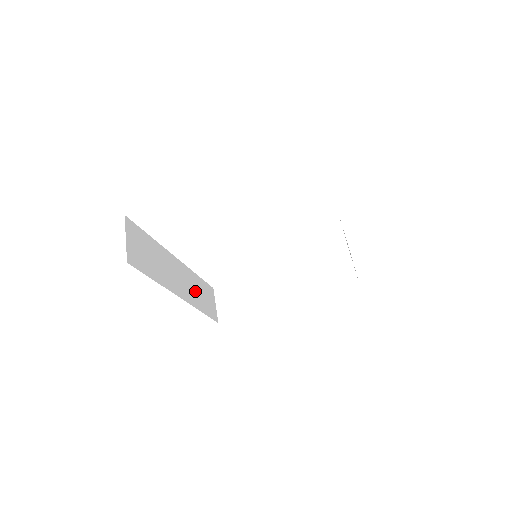
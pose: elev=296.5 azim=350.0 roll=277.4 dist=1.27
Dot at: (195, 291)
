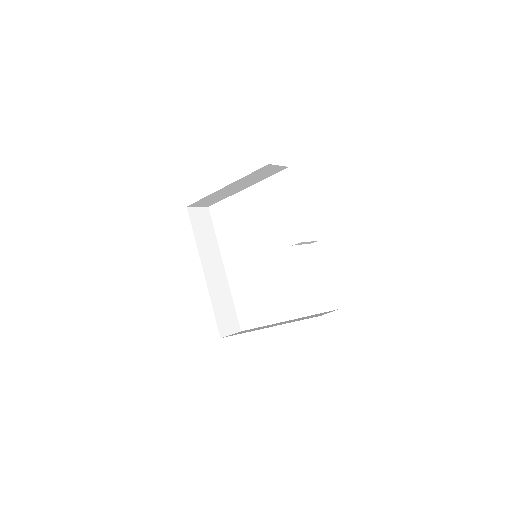
Dot at: (220, 295)
